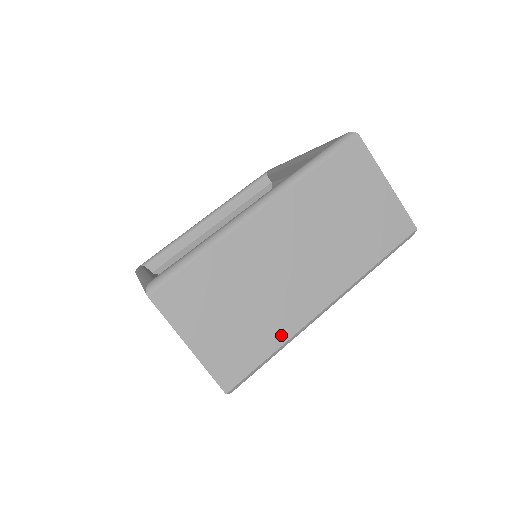
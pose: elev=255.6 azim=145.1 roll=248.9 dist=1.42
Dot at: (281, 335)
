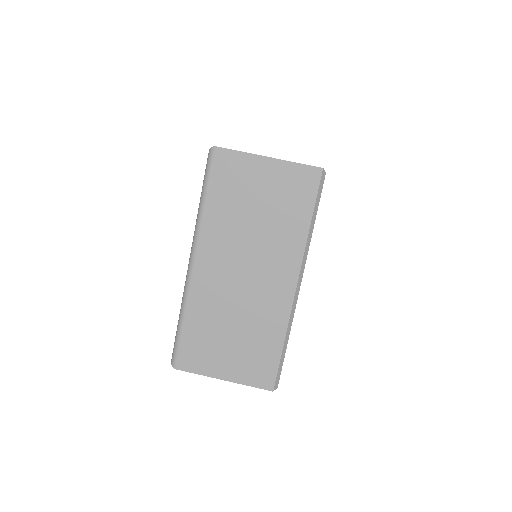
Dot at: occluded
